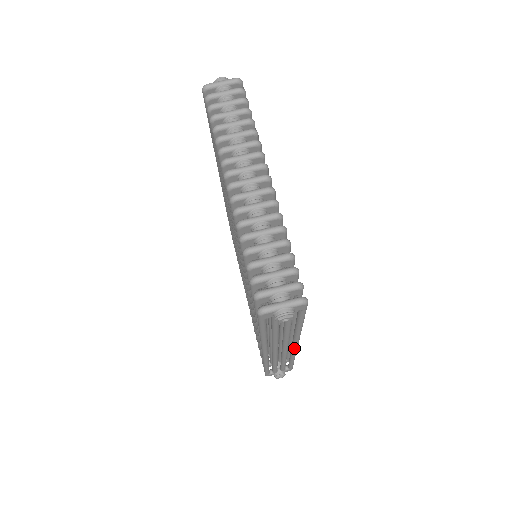
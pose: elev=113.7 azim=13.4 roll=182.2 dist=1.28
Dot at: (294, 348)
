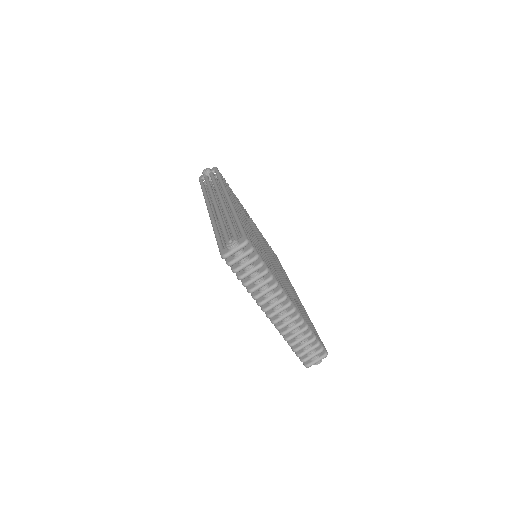
Dot at: occluded
